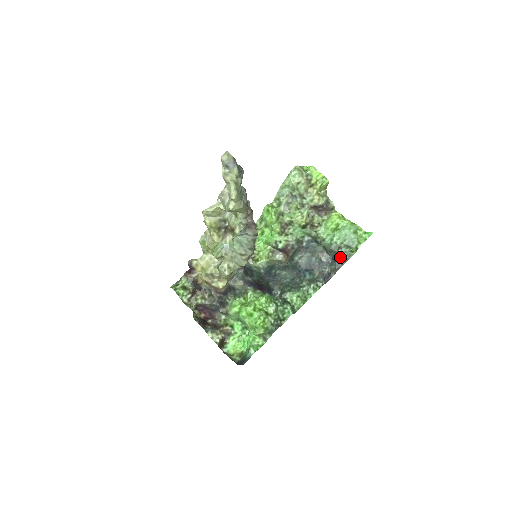
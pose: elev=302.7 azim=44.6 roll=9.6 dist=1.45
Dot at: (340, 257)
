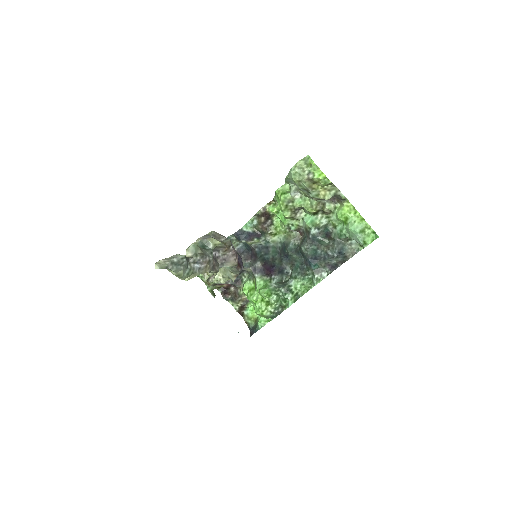
Dot at: (348, 250)
